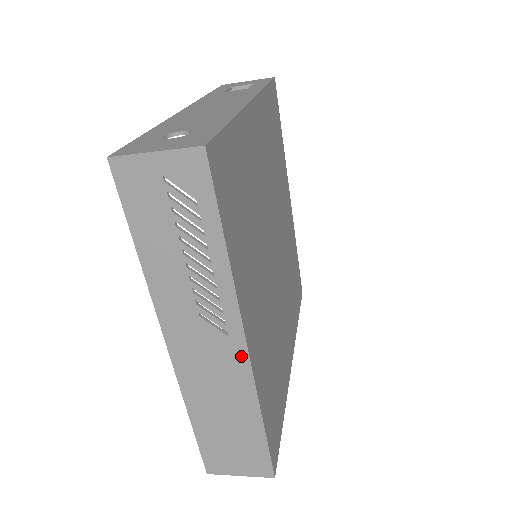
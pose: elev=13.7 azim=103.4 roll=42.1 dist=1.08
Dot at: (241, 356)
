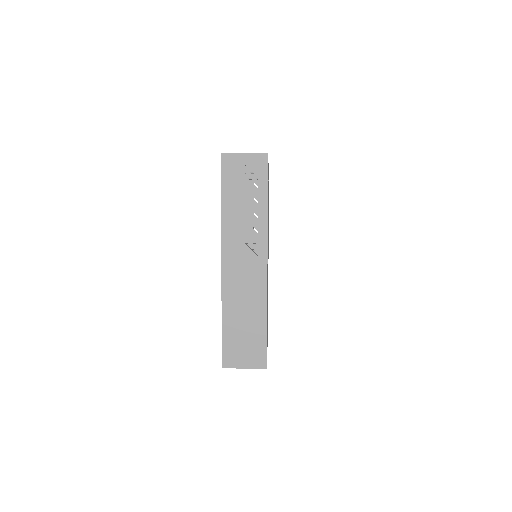
Dot at: (263, 270)
